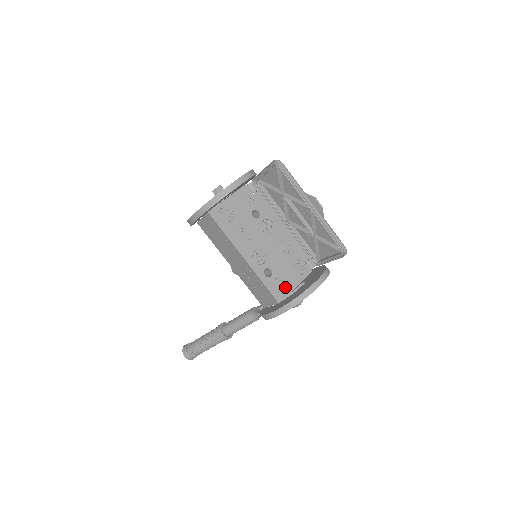
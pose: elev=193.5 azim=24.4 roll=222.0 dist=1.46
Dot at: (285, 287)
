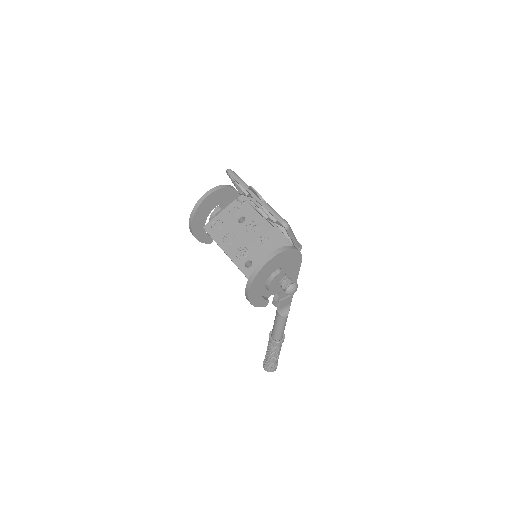
Dot at: occluded
